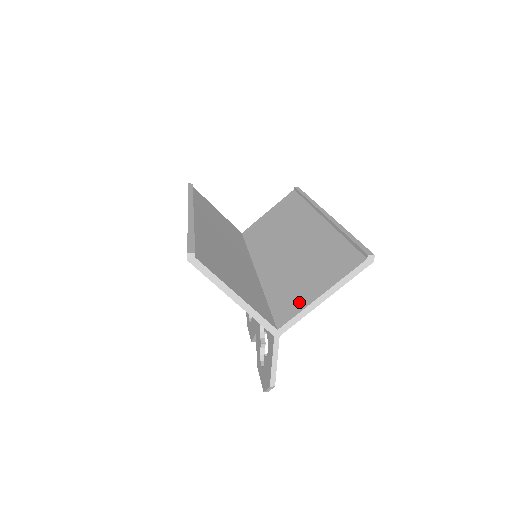
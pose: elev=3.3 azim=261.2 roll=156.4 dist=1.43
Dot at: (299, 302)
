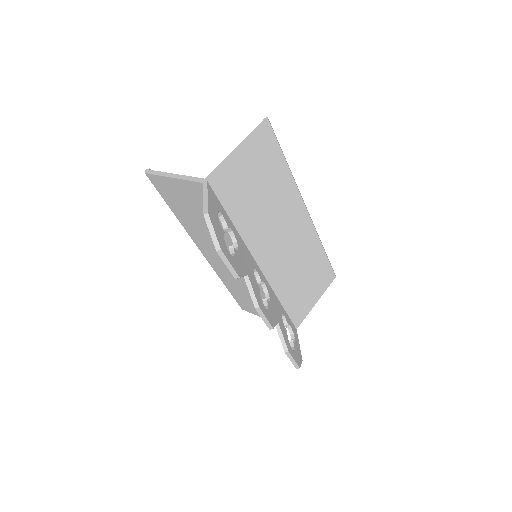
Dot at: occluded
